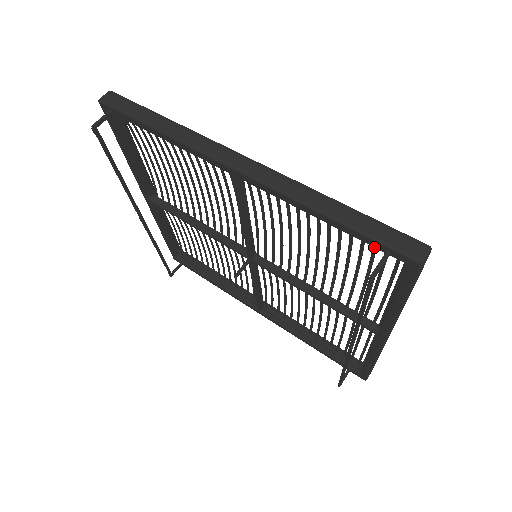
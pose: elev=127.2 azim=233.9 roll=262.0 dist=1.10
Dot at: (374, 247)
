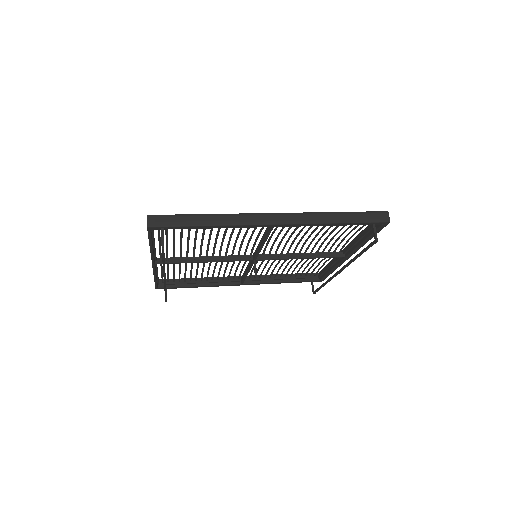
Dot at: occluded
